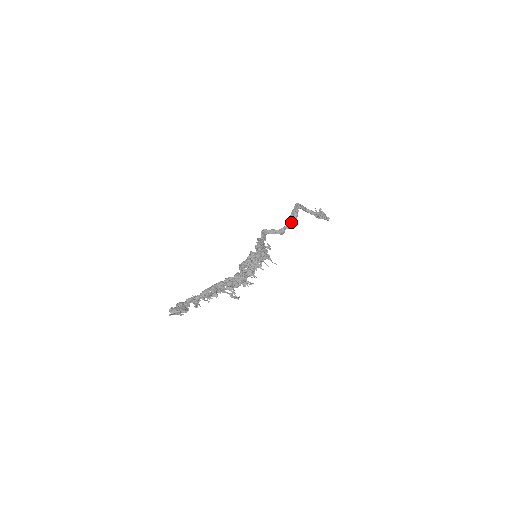
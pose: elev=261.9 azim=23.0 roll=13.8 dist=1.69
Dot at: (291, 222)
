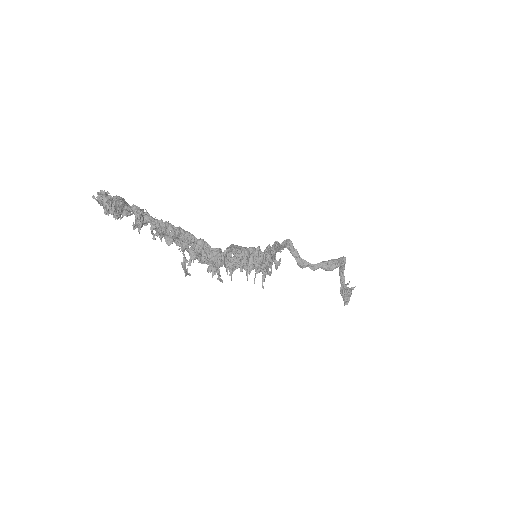
Dot at: (321, 267)
